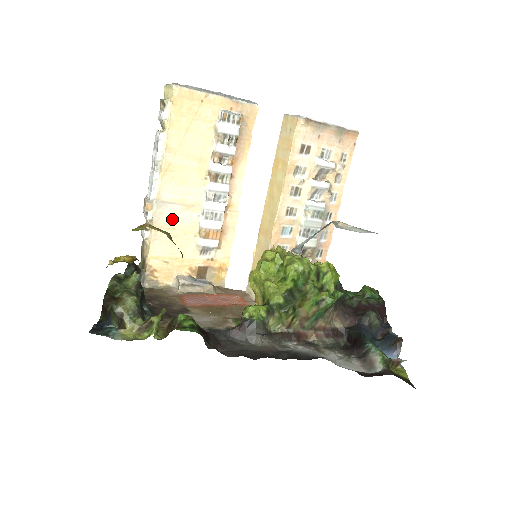
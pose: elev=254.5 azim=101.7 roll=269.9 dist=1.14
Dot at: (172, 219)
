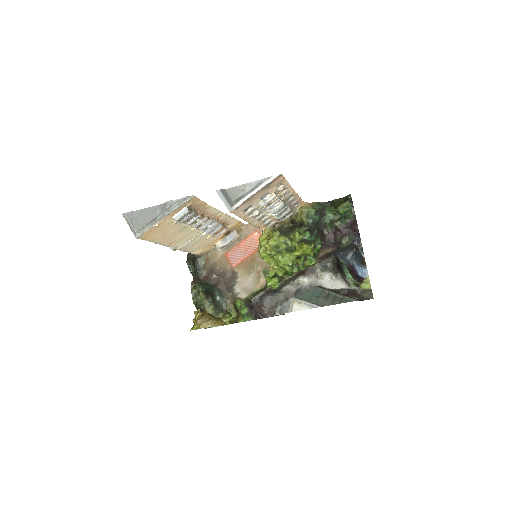
Dot at: (192, 244)
